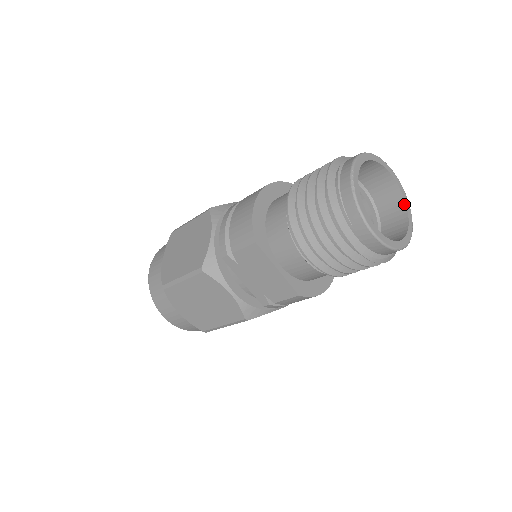
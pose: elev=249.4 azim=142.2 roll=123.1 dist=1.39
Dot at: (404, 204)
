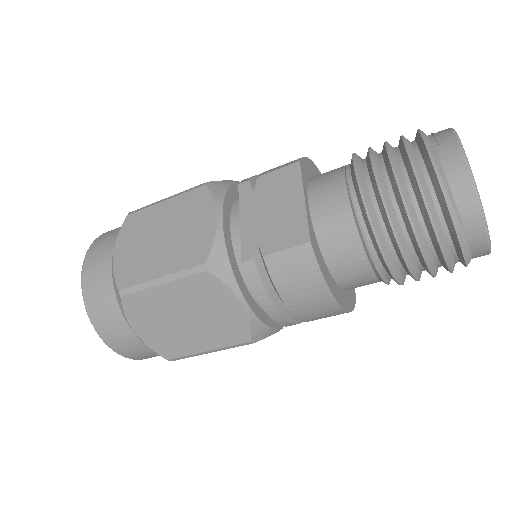
Dot at: occluded
